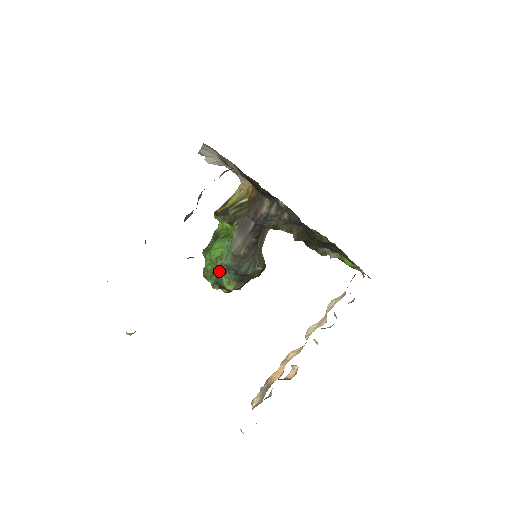
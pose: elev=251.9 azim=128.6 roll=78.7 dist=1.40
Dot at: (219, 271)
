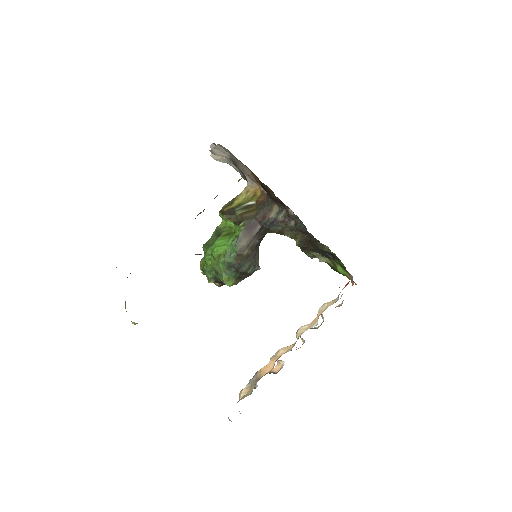
Dot at: (220, 267)
